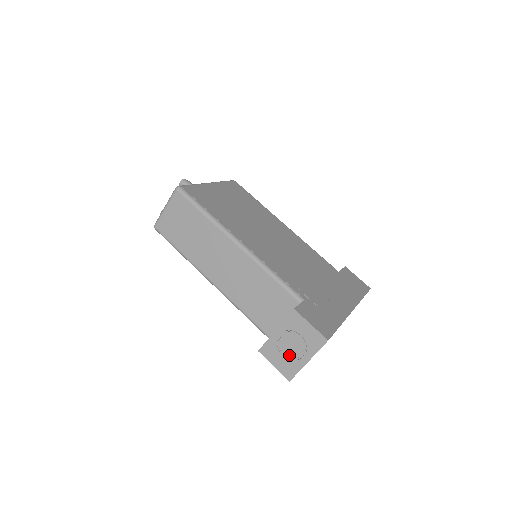
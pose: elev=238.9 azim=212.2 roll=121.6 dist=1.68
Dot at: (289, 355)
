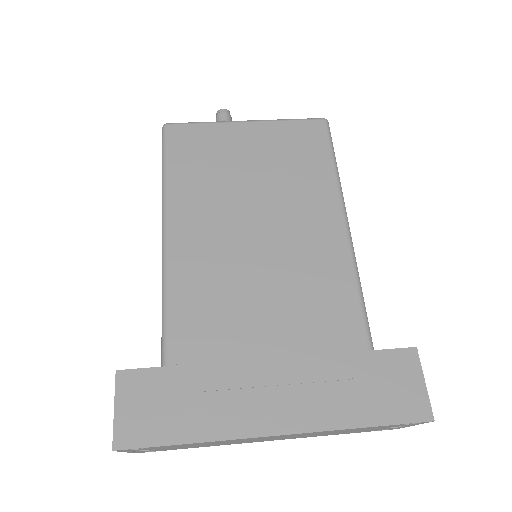
Dot at: occluded
